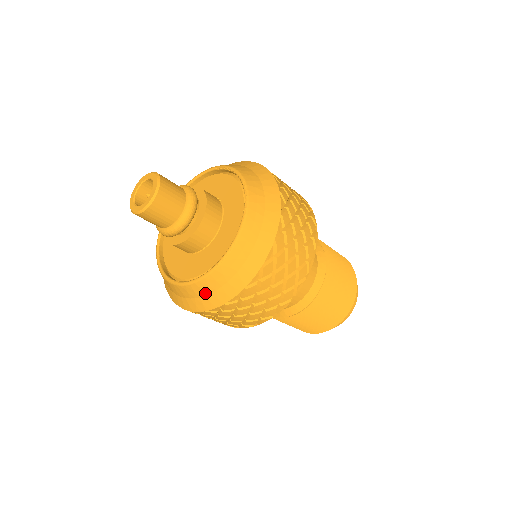
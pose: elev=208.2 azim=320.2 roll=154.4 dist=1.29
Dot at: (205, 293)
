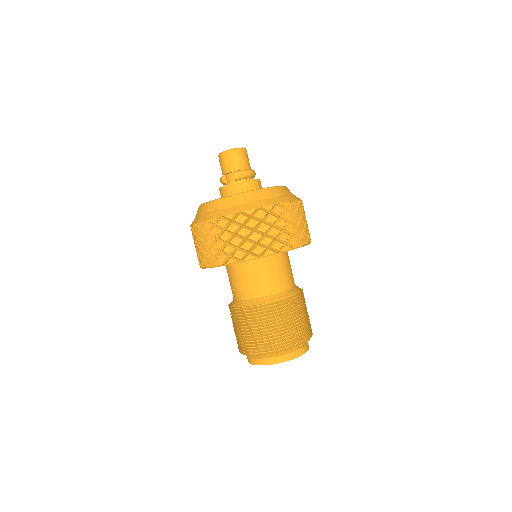
Dot at: (287, 193)
